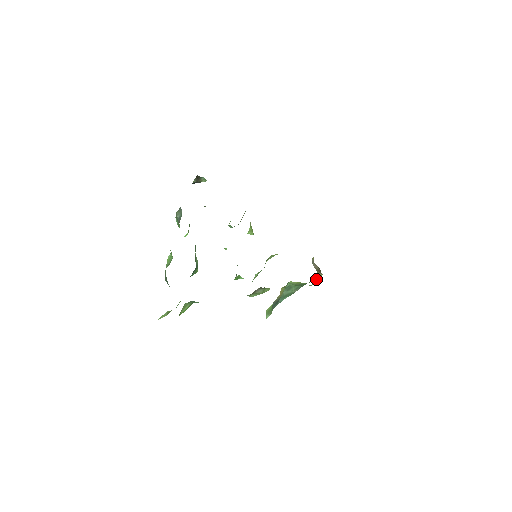
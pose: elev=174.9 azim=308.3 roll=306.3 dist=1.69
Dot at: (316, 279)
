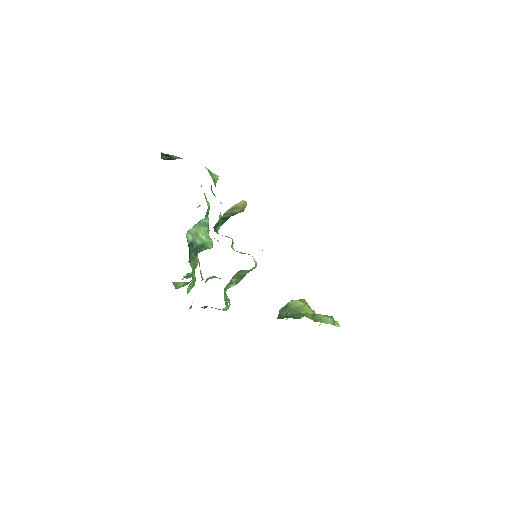
Dot at: (301, 317)
